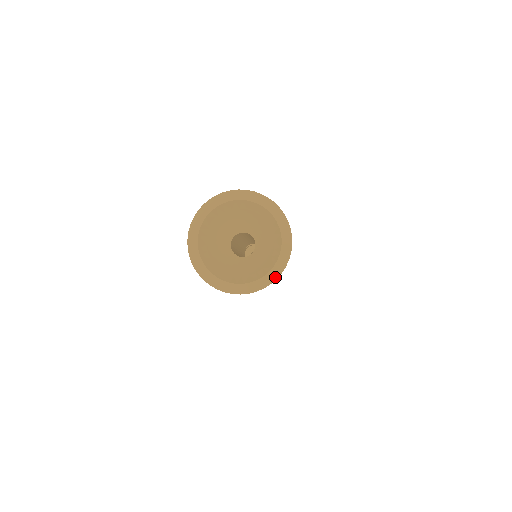
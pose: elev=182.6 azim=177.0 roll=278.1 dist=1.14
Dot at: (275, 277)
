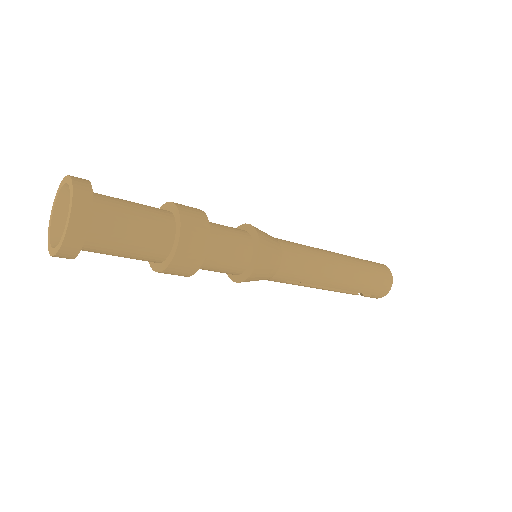
Dot at: (68, 223)
